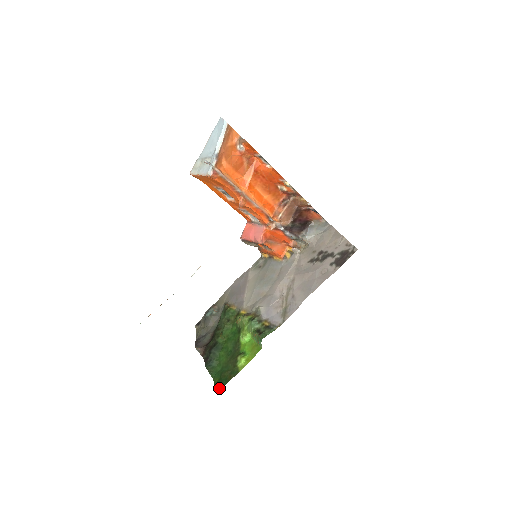
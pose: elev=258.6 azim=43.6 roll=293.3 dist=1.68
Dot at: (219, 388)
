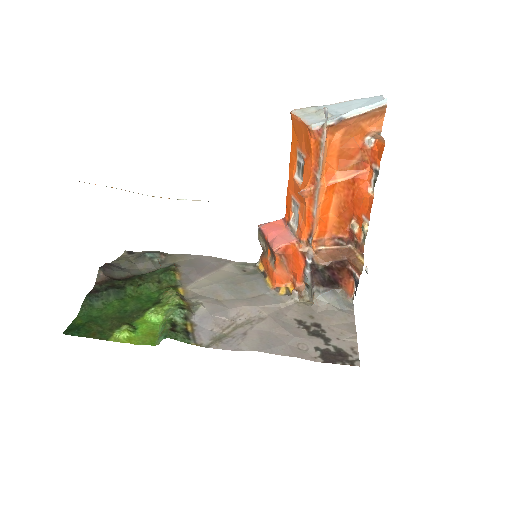
Dot at: (71, 332)
